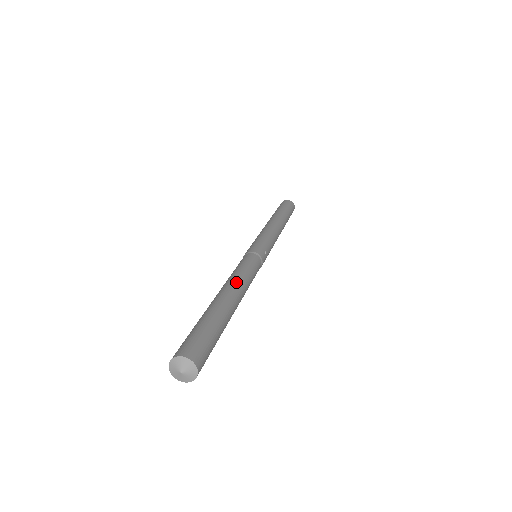
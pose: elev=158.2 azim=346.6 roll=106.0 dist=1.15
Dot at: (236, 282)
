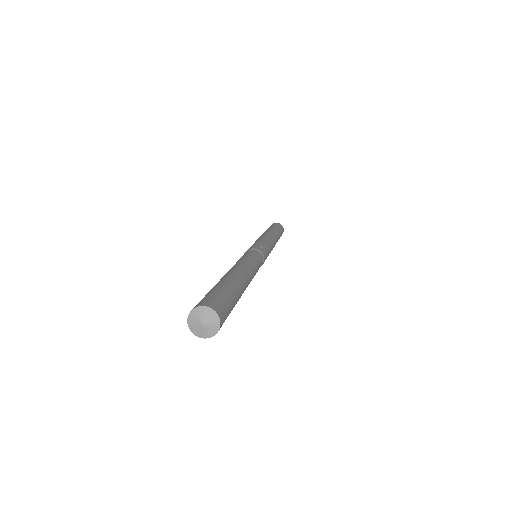
Dot at: (233, 266)
